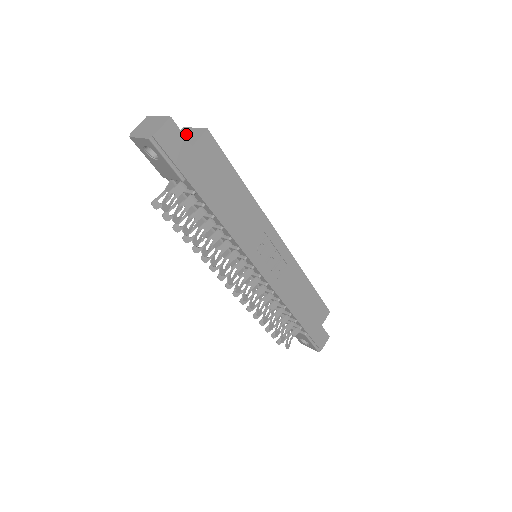
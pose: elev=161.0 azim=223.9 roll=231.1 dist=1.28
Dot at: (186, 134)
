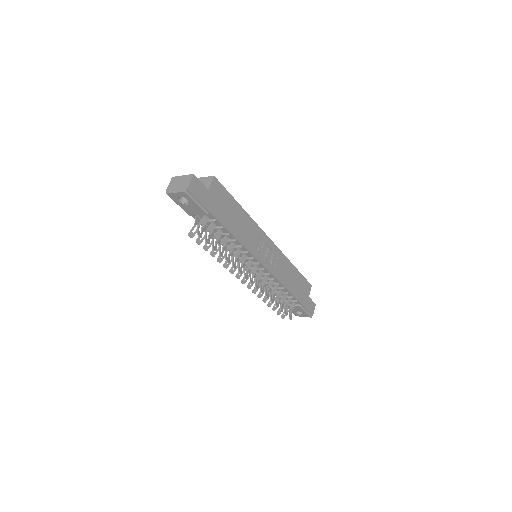
Dot at: occluded
